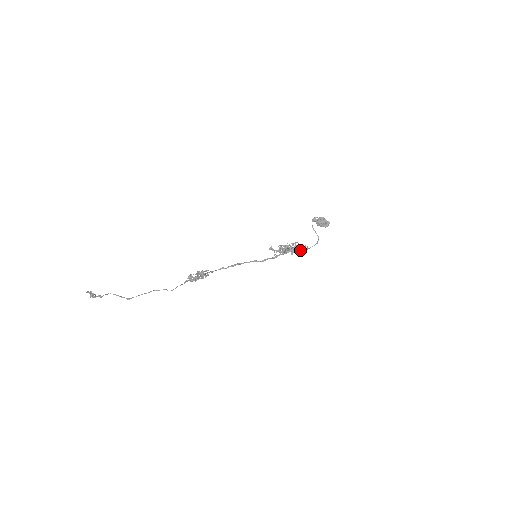
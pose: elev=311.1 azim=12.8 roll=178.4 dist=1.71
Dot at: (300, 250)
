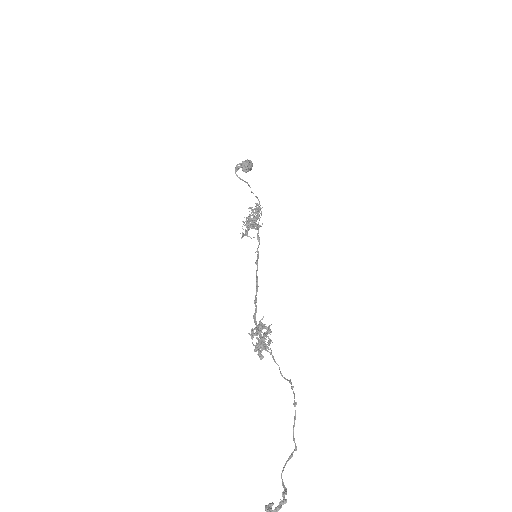
Dot at: (261, 213)
